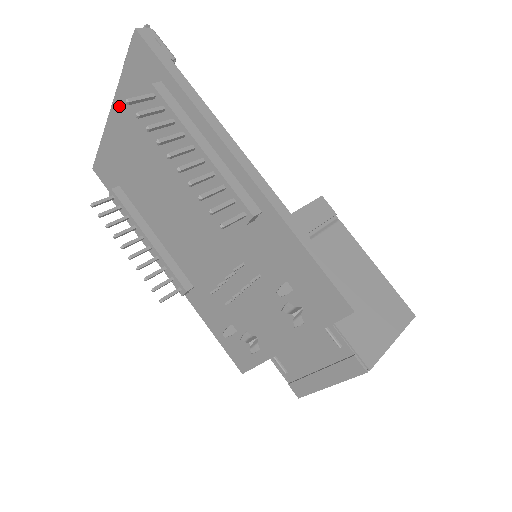
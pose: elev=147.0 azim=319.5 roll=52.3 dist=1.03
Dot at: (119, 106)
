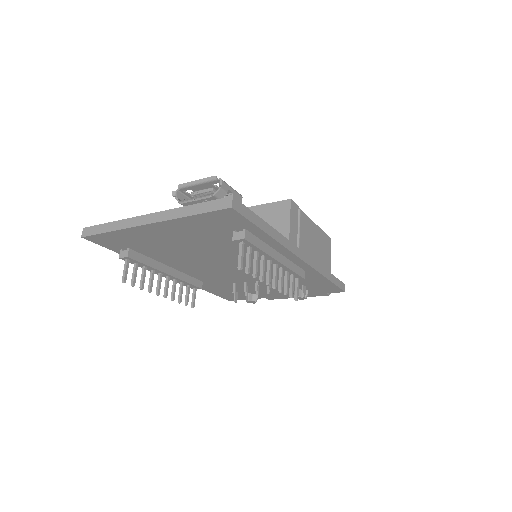
Dot at: (167, 225)
